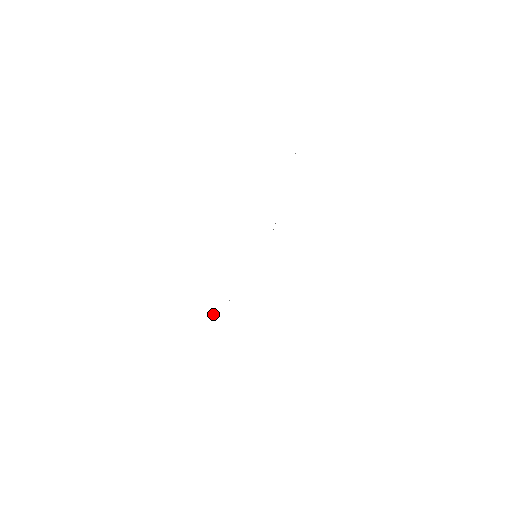
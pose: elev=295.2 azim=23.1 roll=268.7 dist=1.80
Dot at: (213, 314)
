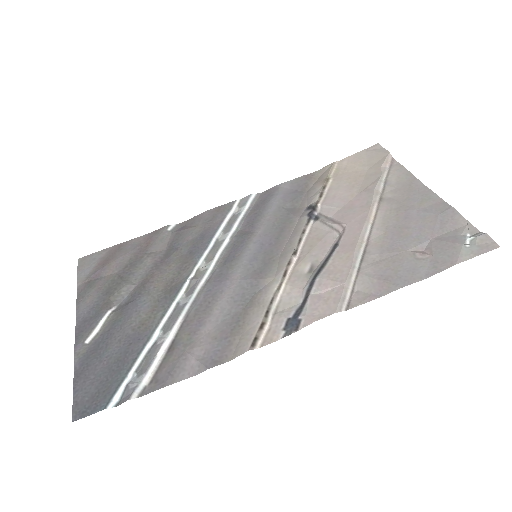
Dot at: (117, 399)
